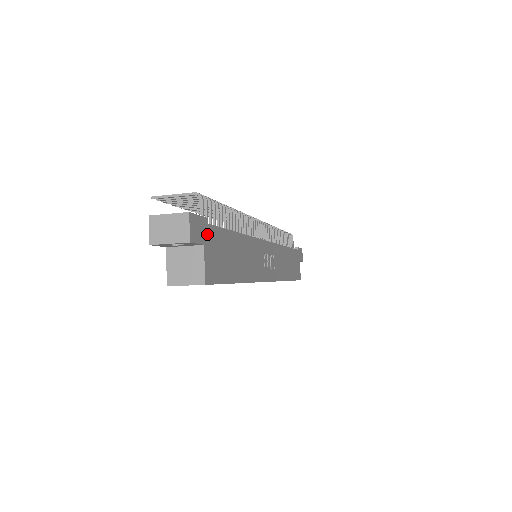
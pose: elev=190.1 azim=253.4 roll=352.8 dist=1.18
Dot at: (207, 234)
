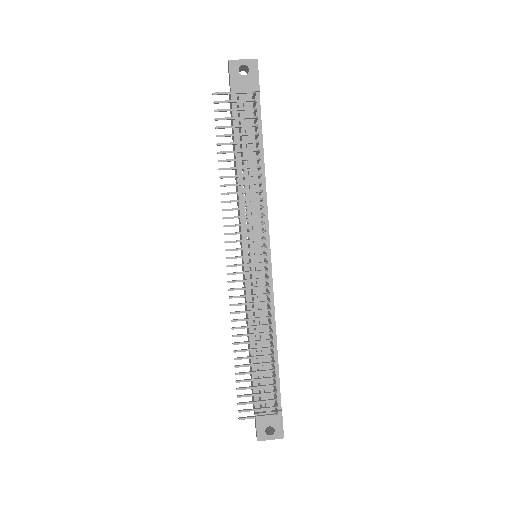
Dot at: (281, 408)
